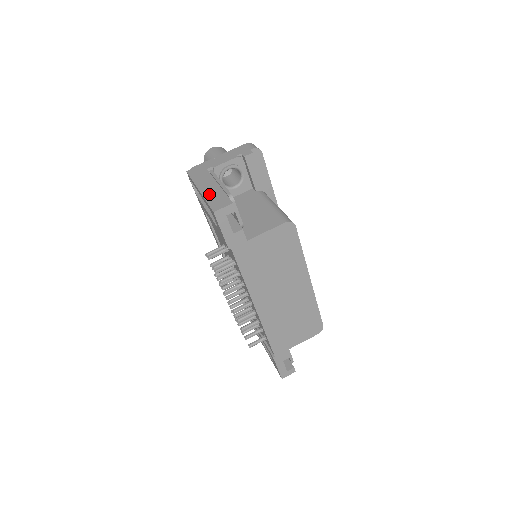
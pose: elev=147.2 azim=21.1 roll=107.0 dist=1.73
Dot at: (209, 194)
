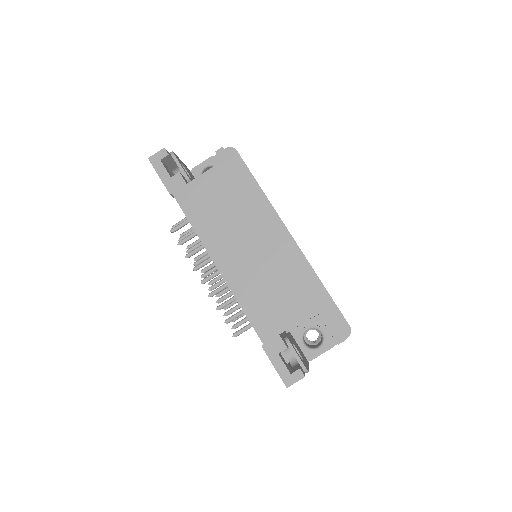
Dot at: occluded
